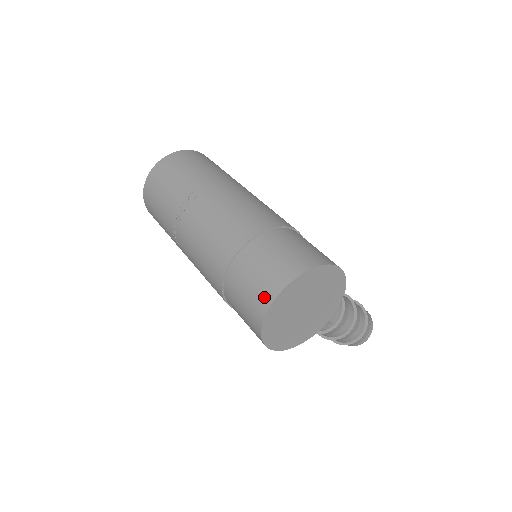
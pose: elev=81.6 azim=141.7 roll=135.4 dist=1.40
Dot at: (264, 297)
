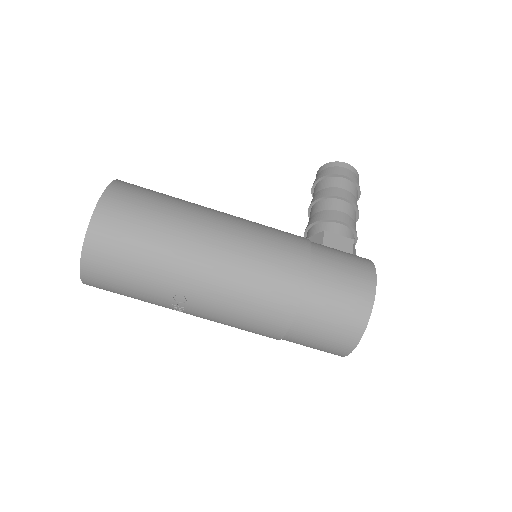
Dot at: (336, 353)
